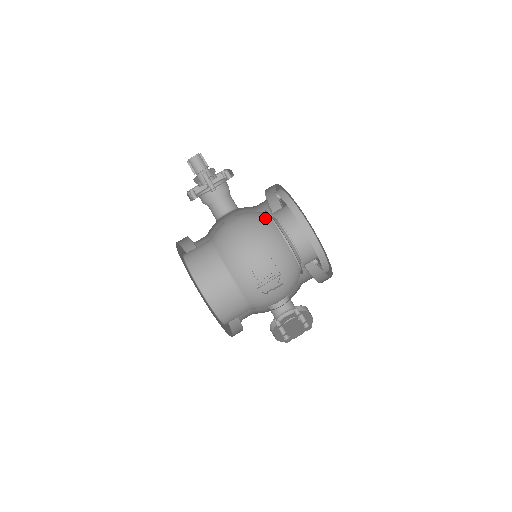
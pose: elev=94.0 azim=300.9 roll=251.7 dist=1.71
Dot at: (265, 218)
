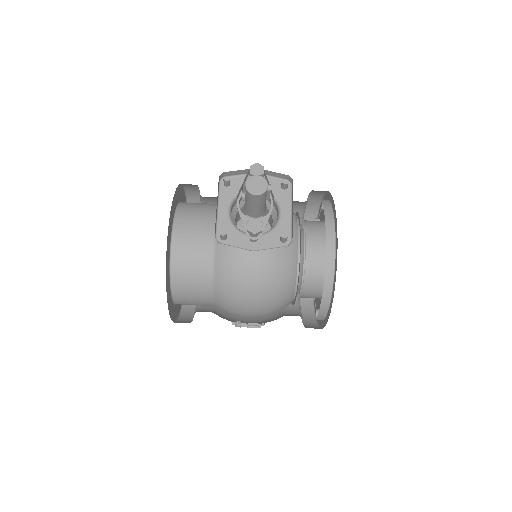
Dot at: (292, 266)
